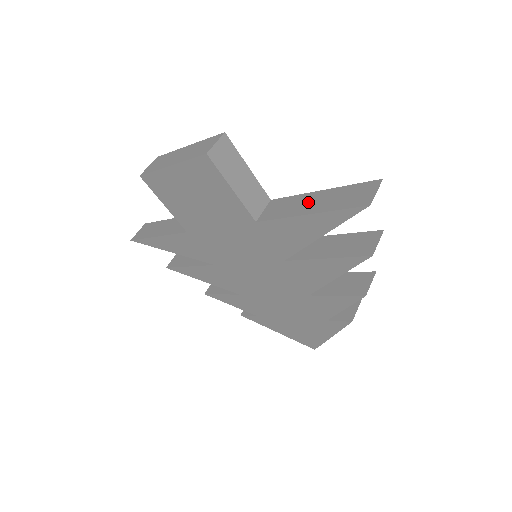
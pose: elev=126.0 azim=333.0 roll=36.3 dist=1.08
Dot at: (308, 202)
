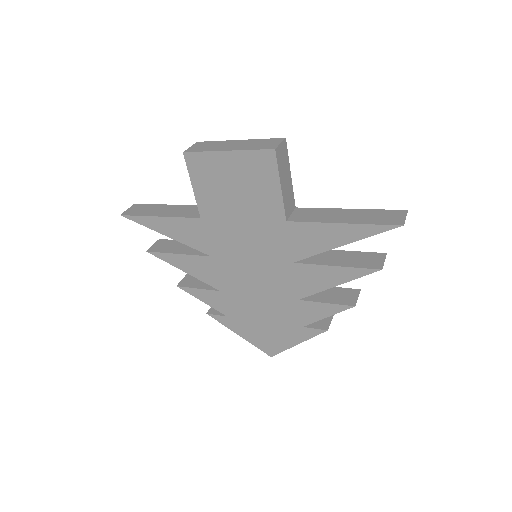
Dot at: (339, 215)
